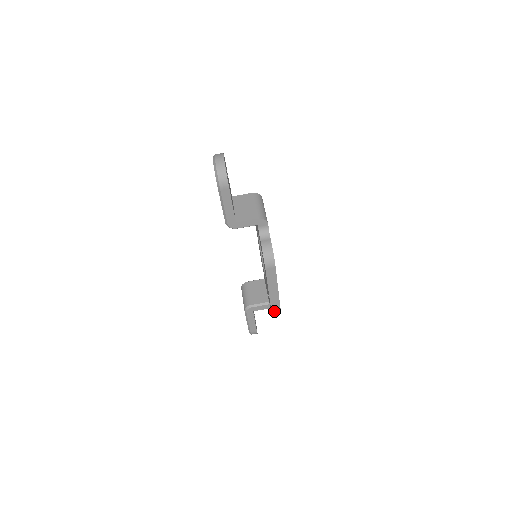
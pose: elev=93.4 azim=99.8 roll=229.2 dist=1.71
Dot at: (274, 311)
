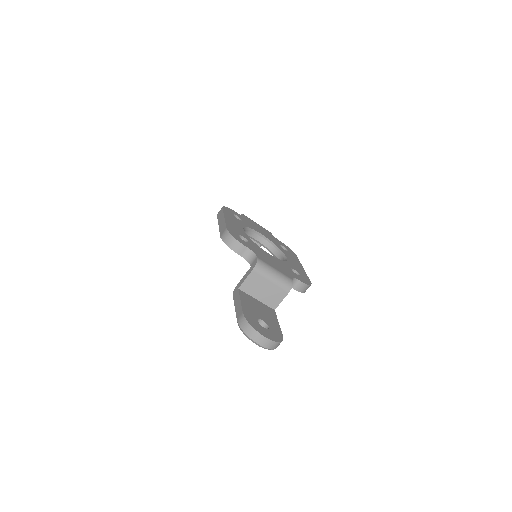
Dot at: occluded
